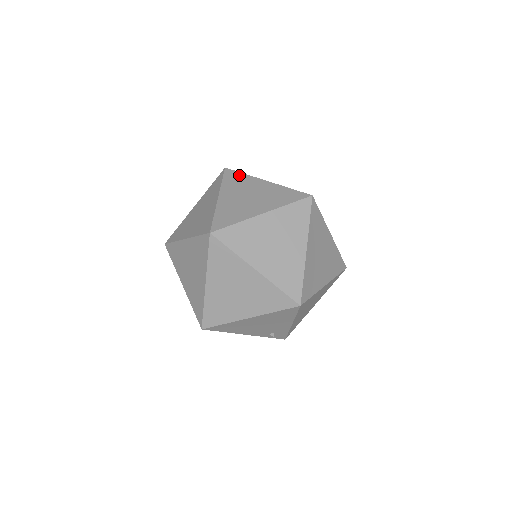
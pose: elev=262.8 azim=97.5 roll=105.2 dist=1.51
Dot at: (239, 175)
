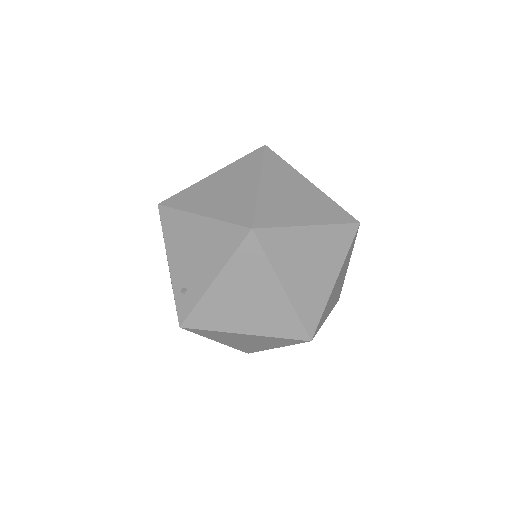
Dot at: occluded
